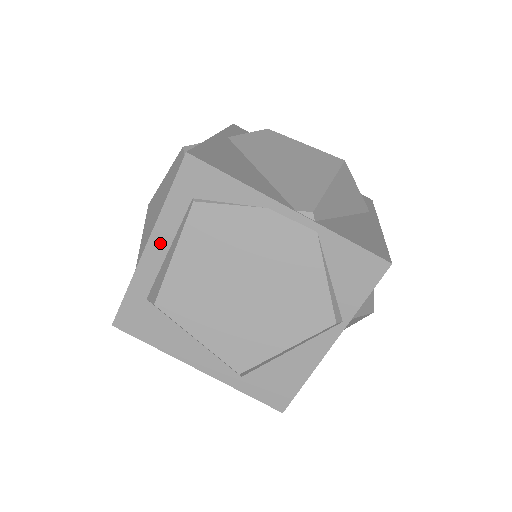
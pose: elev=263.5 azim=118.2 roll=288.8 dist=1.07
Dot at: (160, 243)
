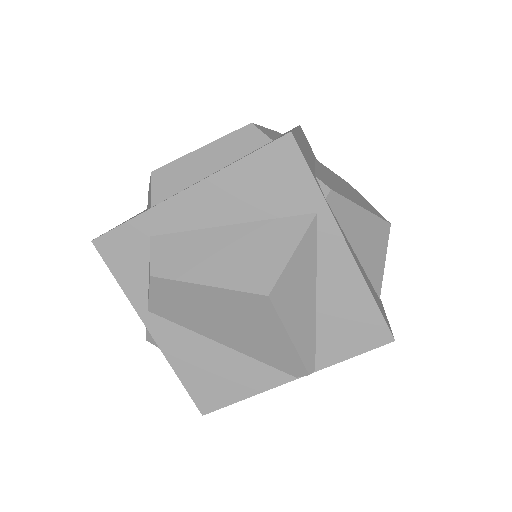
Dot at: occluded
